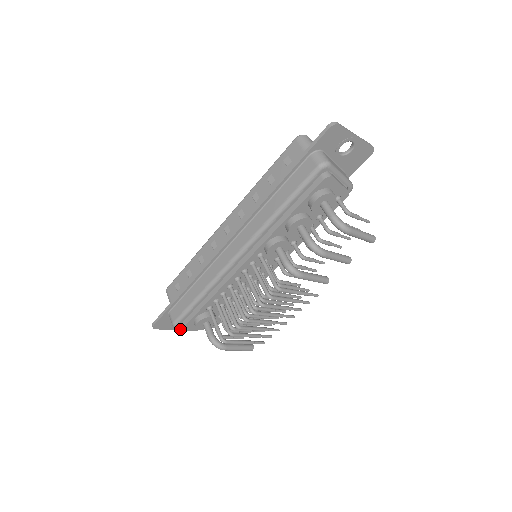
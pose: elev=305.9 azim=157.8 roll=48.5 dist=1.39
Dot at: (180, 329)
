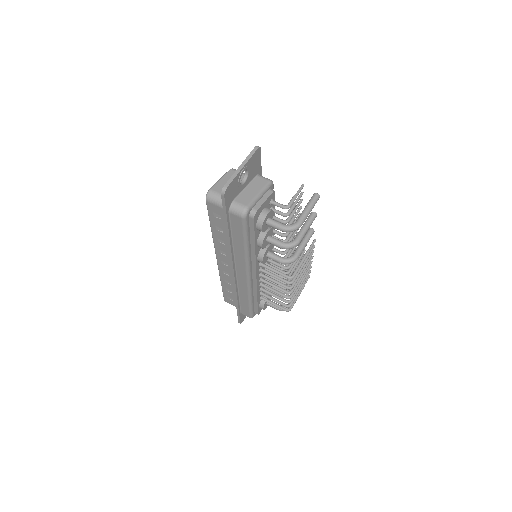
Dot at: occluded
